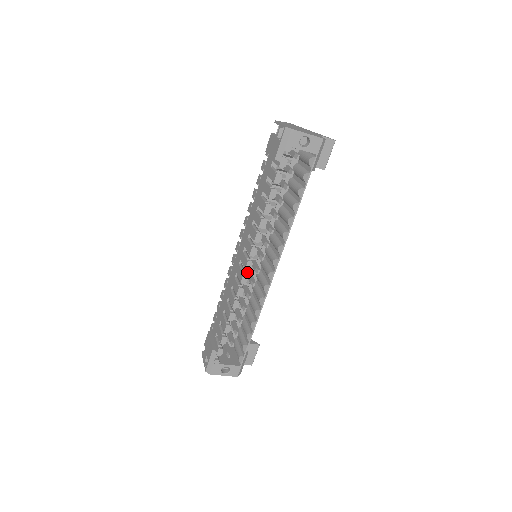
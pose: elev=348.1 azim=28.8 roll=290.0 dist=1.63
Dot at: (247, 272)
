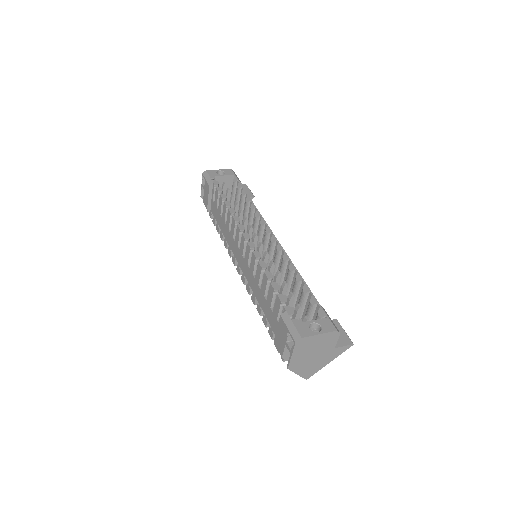
Dot at: occluded
